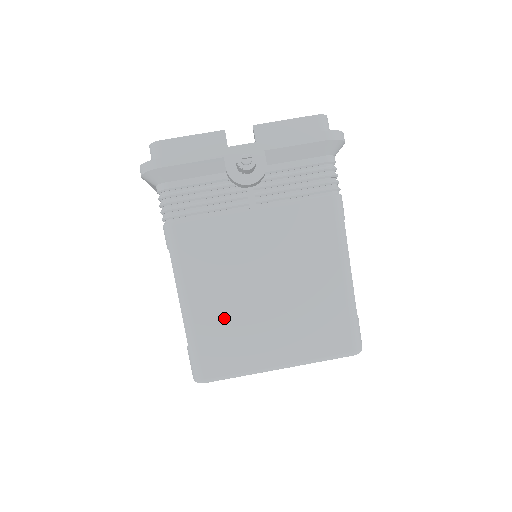
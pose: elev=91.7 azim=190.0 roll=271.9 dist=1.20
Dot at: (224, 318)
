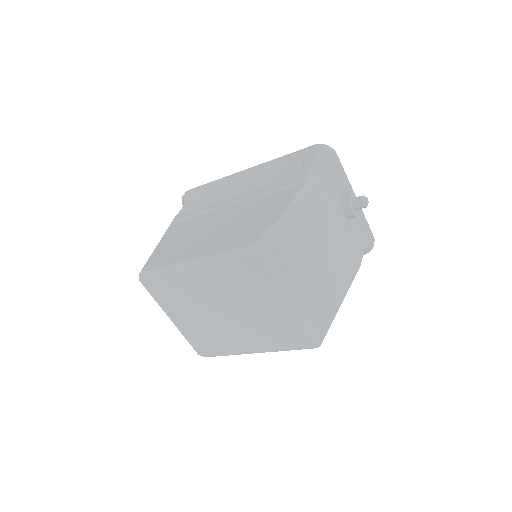
Dot at: (300, 240)
